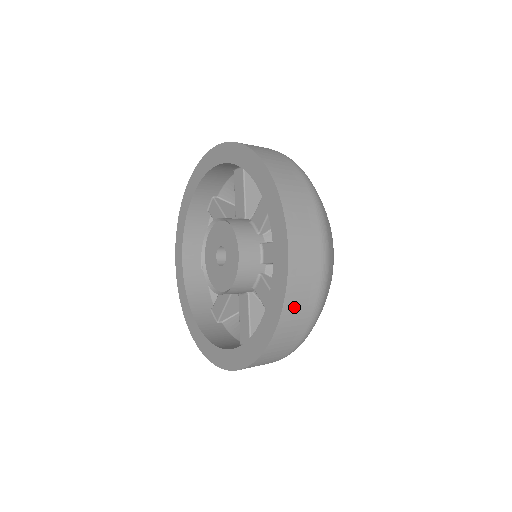
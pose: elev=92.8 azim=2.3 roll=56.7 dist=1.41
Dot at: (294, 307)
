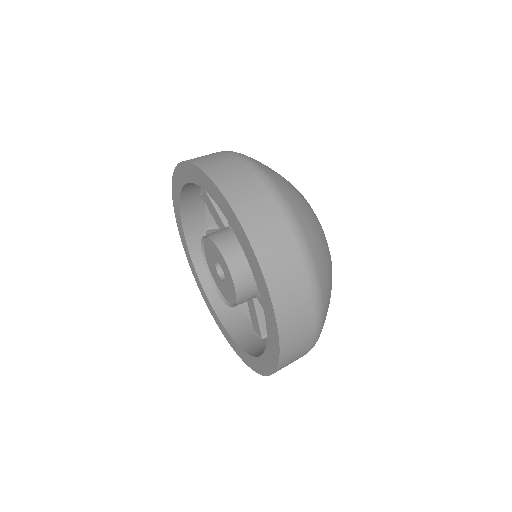
Dot at: (291, 353)
